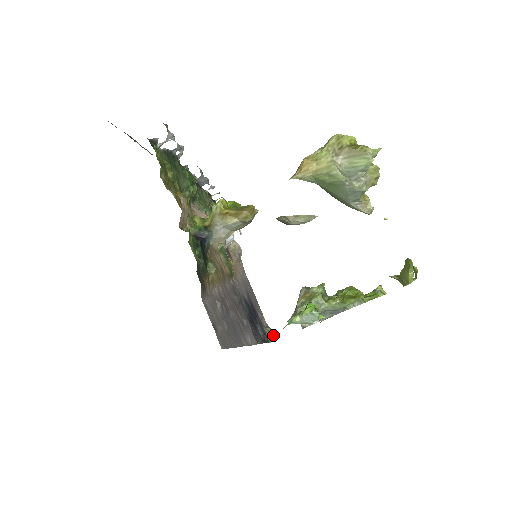
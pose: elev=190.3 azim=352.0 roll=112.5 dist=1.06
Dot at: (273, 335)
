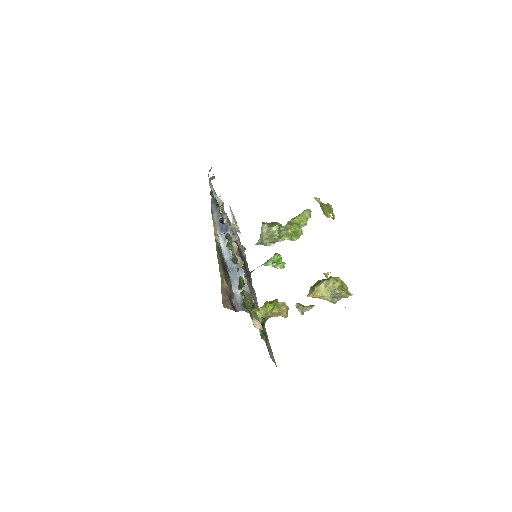
Dot at: (245, 249)
